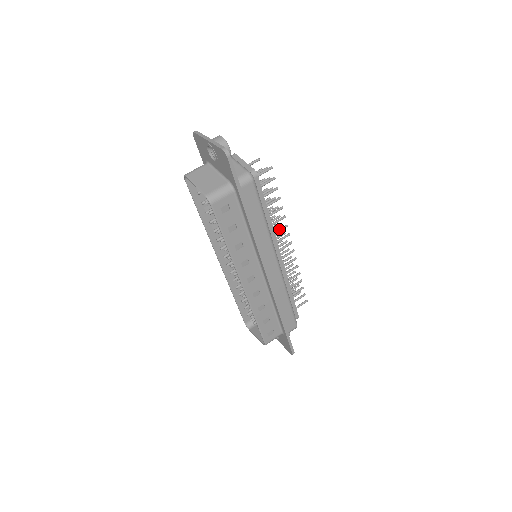
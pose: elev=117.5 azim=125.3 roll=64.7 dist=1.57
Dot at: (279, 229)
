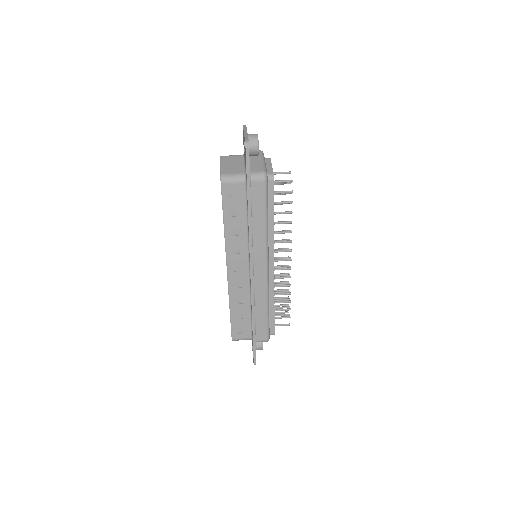
Dot at: occluded
